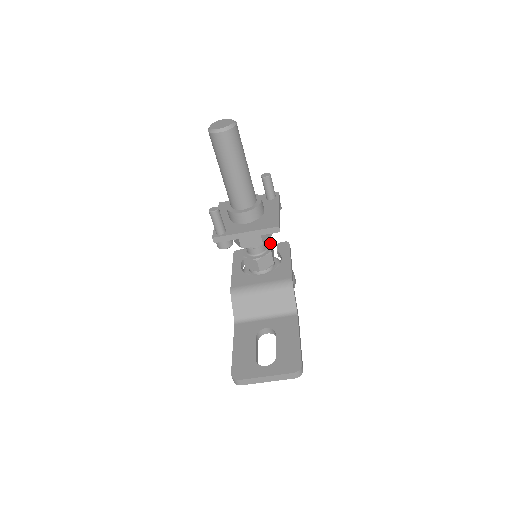
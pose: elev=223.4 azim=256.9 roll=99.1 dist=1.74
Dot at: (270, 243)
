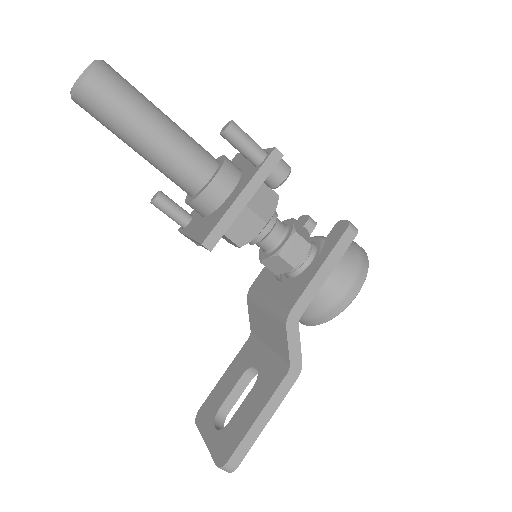
Dot at: (292, 232)
